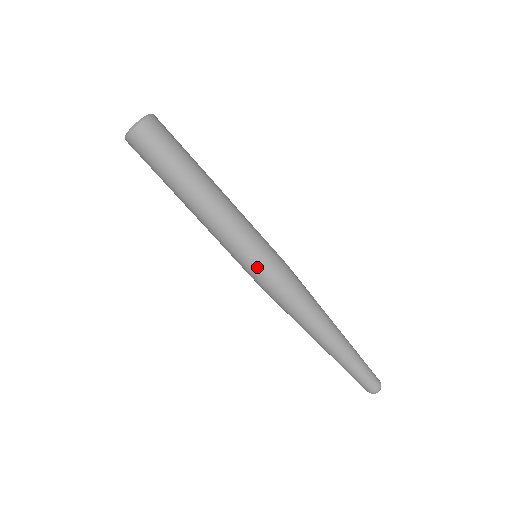
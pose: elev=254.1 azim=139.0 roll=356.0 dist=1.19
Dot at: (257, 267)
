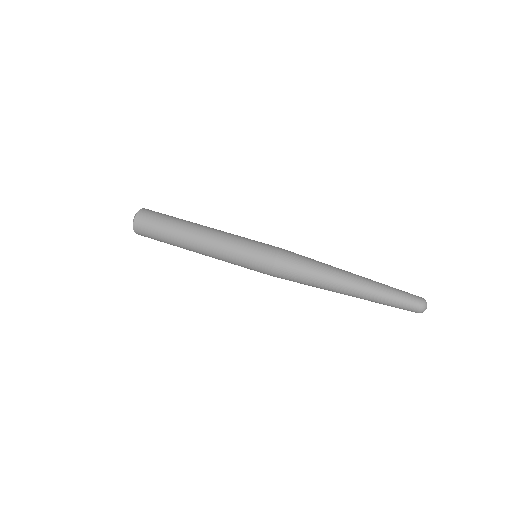
Dot at: (261, 245)
